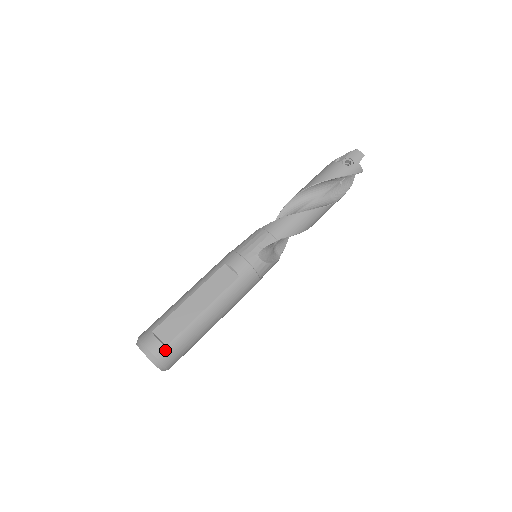
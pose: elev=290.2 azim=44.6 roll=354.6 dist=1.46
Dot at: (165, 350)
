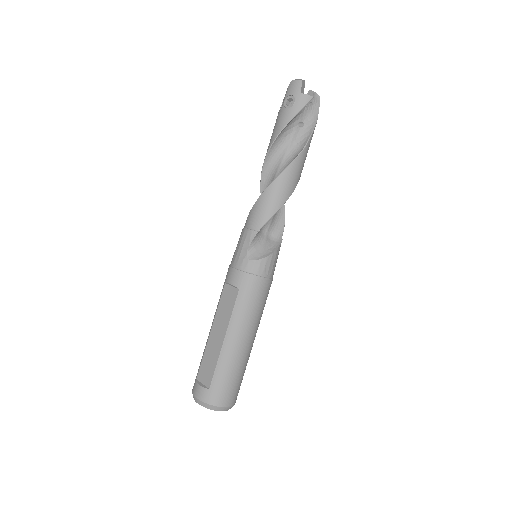
Dot at: (210, 393)
